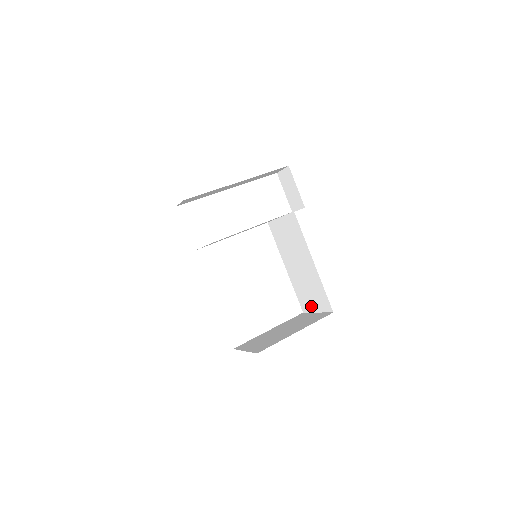
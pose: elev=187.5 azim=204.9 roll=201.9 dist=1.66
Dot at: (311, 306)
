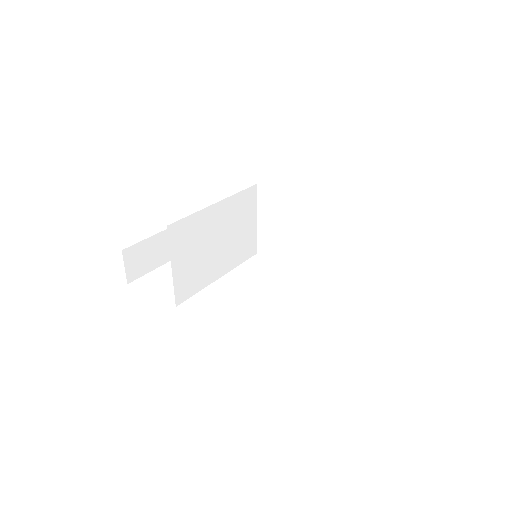
Dot at: (380, 265)
